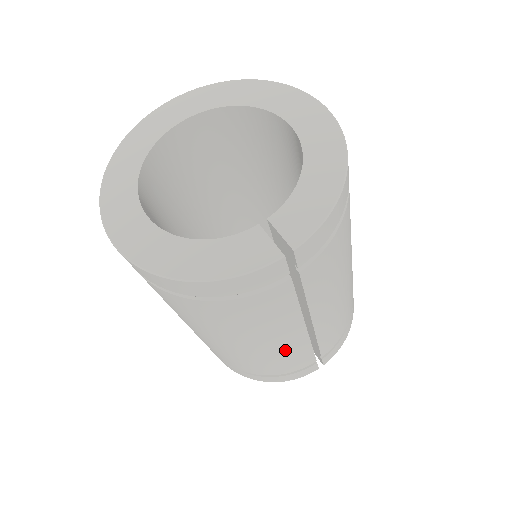
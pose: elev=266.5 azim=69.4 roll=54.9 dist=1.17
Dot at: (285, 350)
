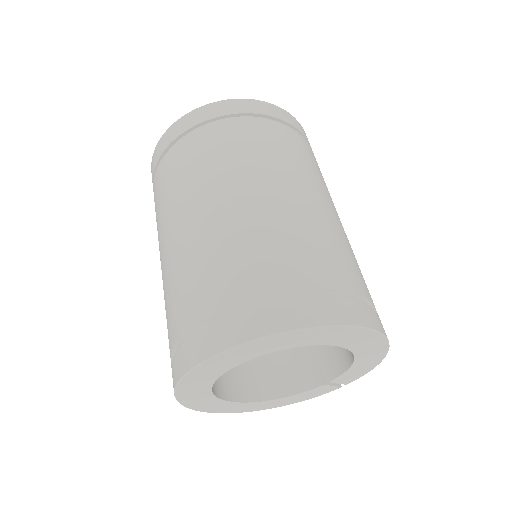
Dot at: occluded
